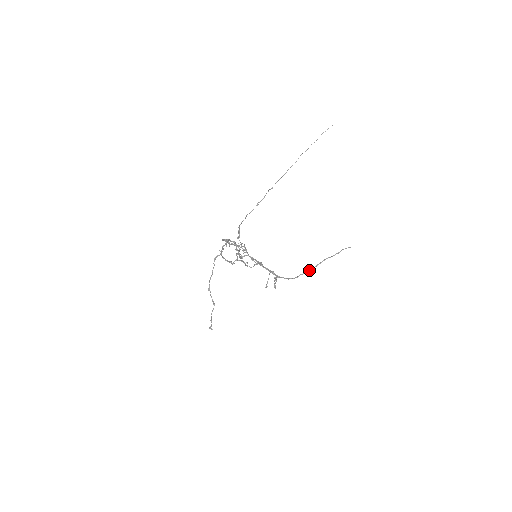
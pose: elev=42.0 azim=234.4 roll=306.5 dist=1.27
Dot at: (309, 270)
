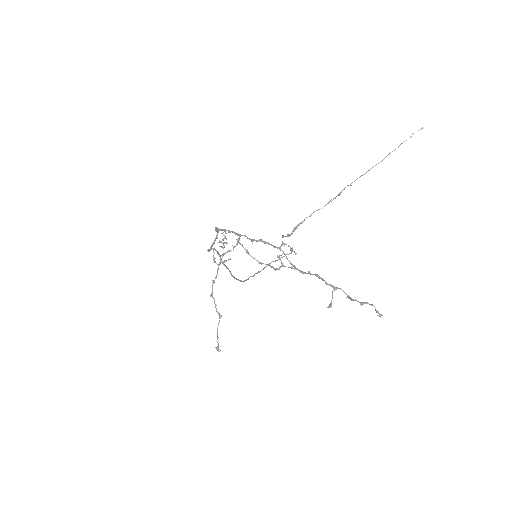
Dot at: (257, 273)
